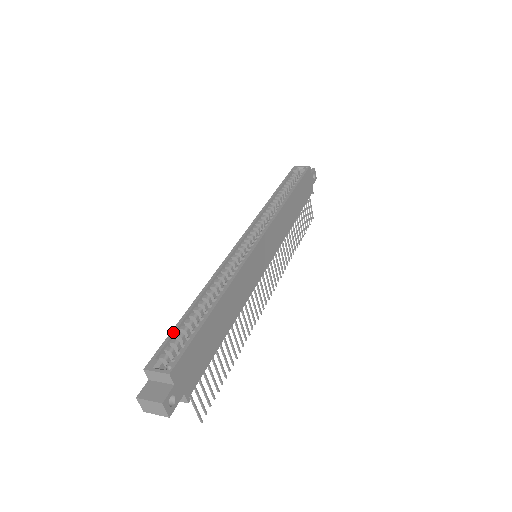
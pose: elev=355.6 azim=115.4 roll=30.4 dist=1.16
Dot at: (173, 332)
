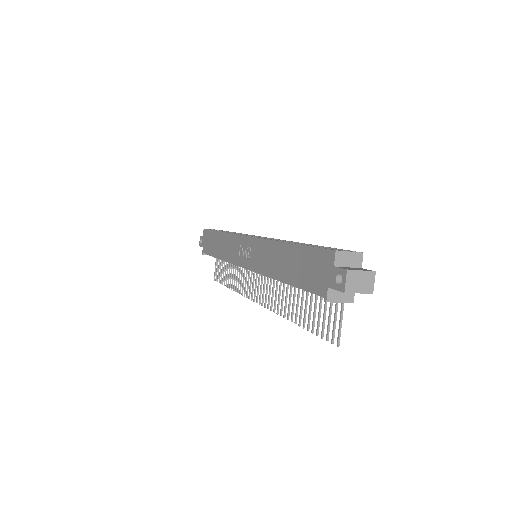
Dot at: (311, 246)
